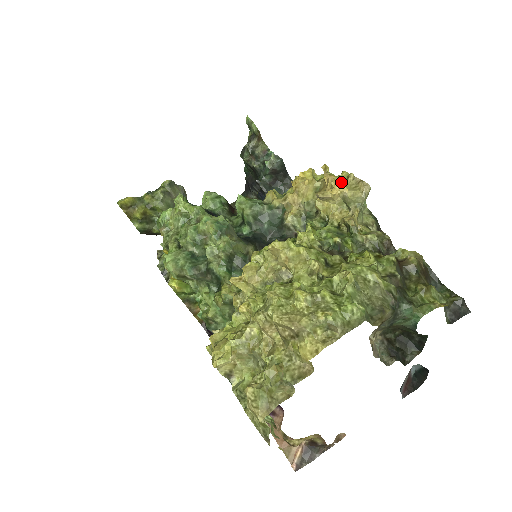
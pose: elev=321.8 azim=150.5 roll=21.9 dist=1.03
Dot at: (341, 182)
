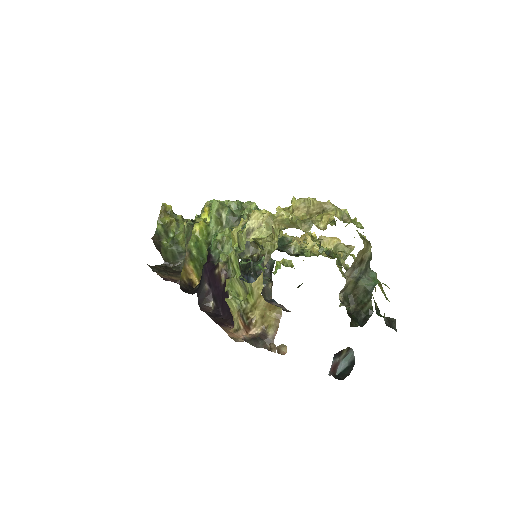
Dot at: occluded
